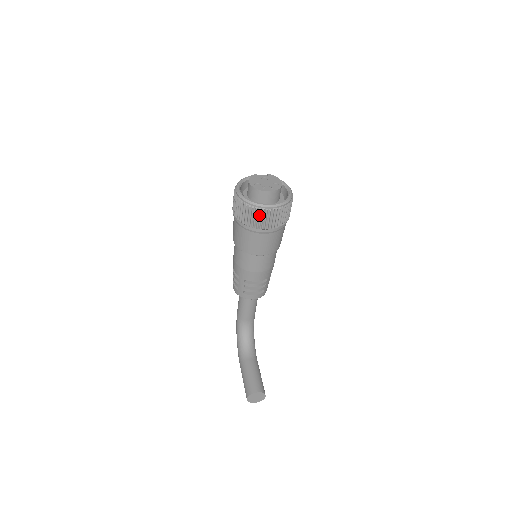
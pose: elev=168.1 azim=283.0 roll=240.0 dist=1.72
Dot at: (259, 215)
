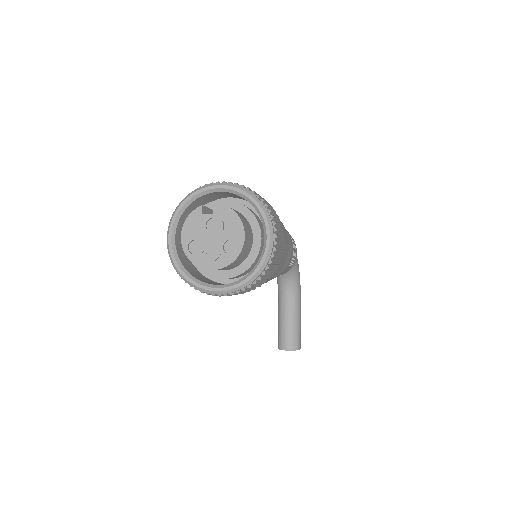
Dot at: occluded
